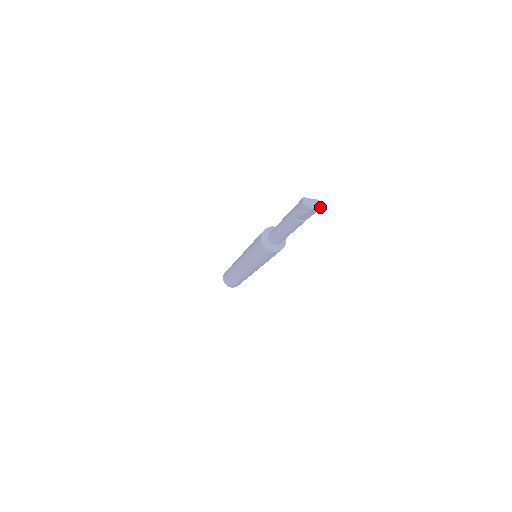
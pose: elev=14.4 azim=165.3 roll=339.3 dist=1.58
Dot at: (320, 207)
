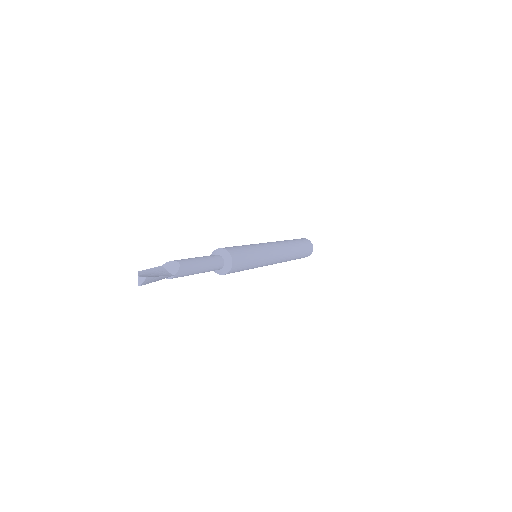
Dot at: (150, 278)
